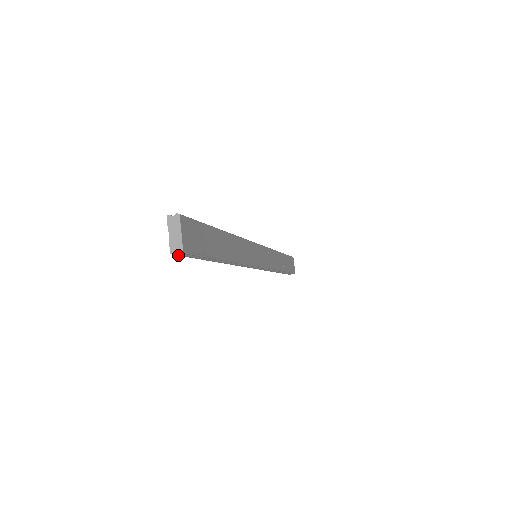
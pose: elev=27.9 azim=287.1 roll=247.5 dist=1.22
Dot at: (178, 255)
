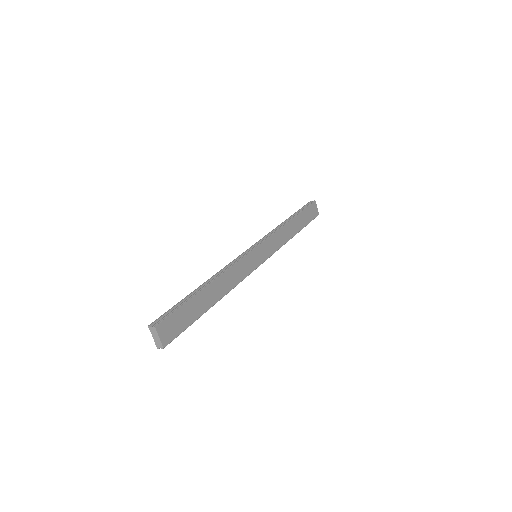
Dot at: occluded
